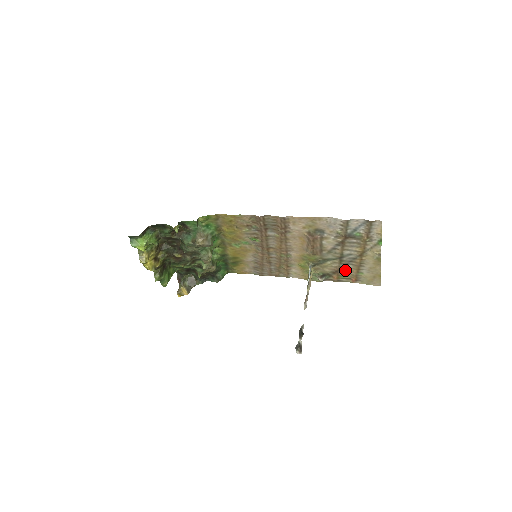
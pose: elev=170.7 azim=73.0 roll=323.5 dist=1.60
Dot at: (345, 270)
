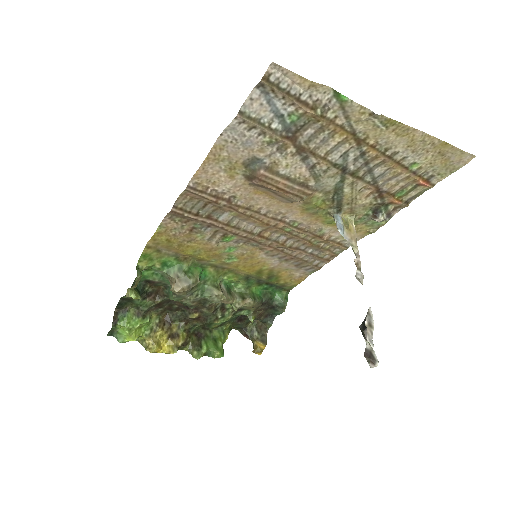
Dot at: (386, 181)
